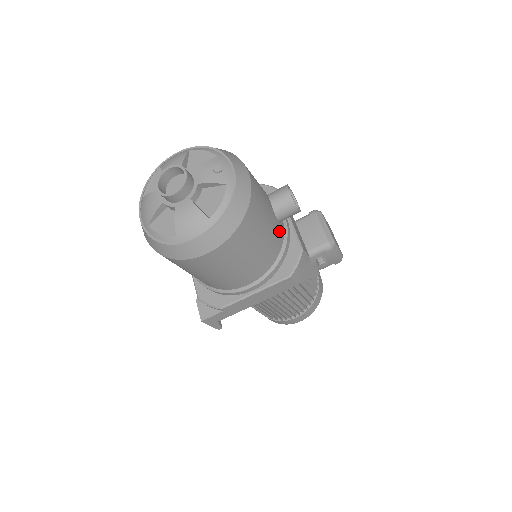
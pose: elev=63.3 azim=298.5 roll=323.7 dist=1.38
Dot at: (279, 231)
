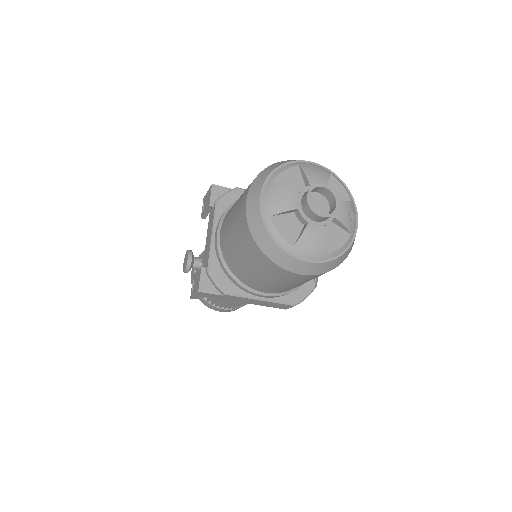
Dot at: occluded
